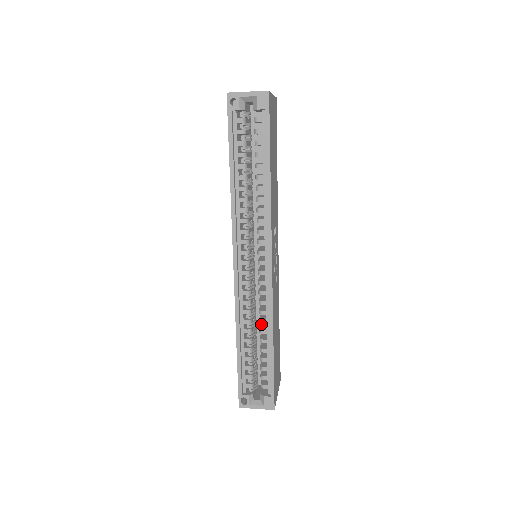
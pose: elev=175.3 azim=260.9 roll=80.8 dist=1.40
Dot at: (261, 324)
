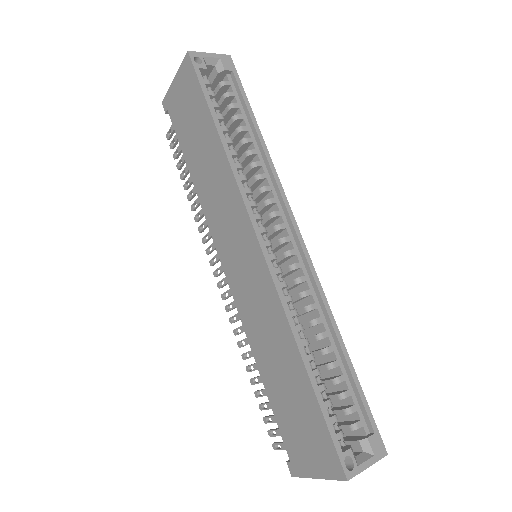
Dot at: occluded
